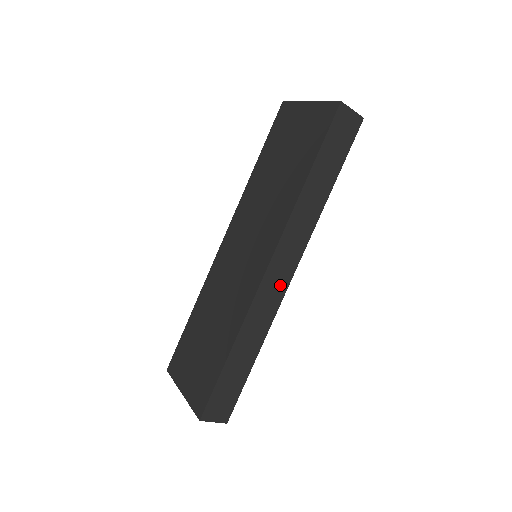
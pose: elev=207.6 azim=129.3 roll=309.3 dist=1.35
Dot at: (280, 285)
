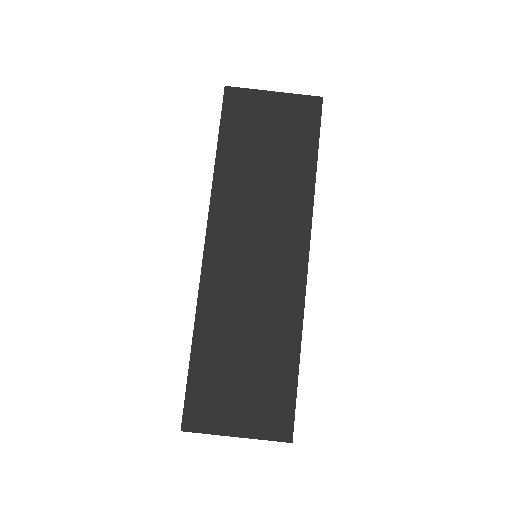
Dot at: occluded
